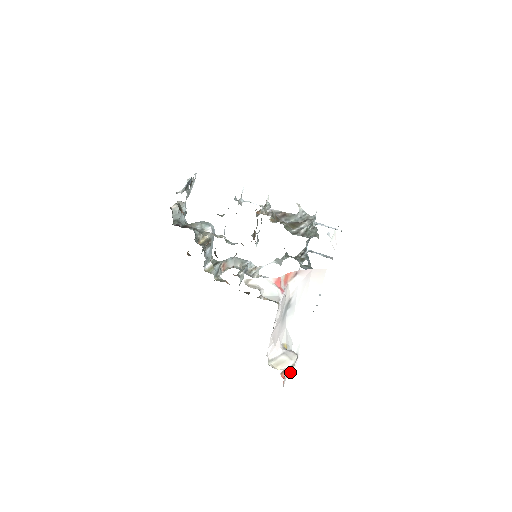
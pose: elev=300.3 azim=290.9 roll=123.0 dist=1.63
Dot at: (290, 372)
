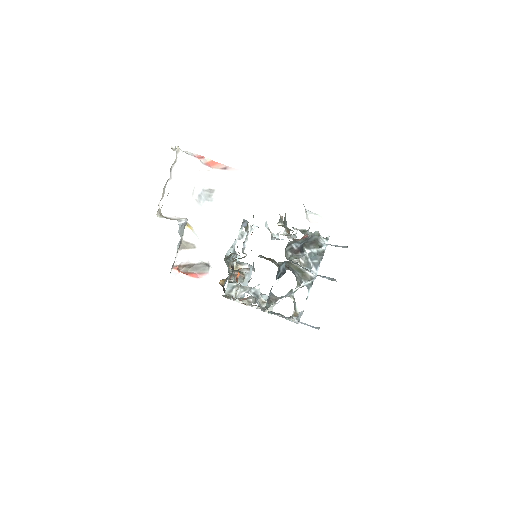
Dot at: (167, 218)
